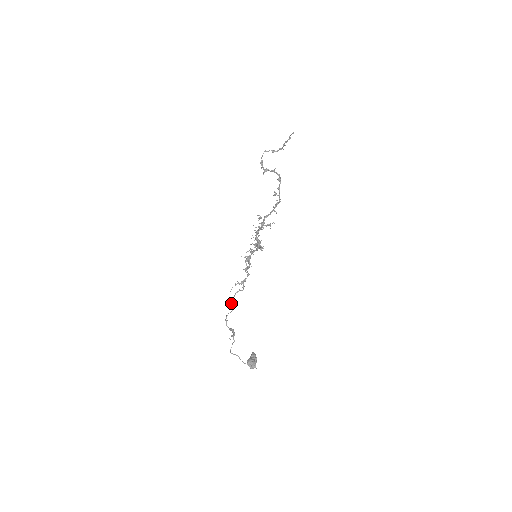
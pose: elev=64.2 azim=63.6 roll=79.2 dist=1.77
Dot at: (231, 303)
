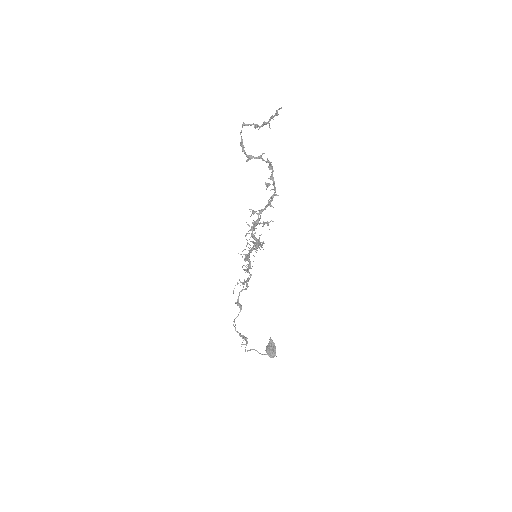
Dot at: (236, 303)
